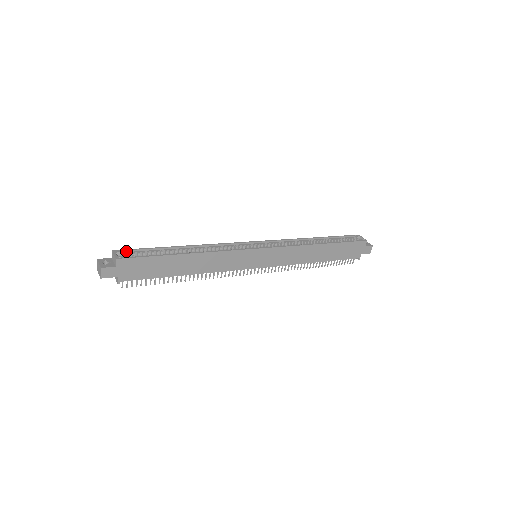
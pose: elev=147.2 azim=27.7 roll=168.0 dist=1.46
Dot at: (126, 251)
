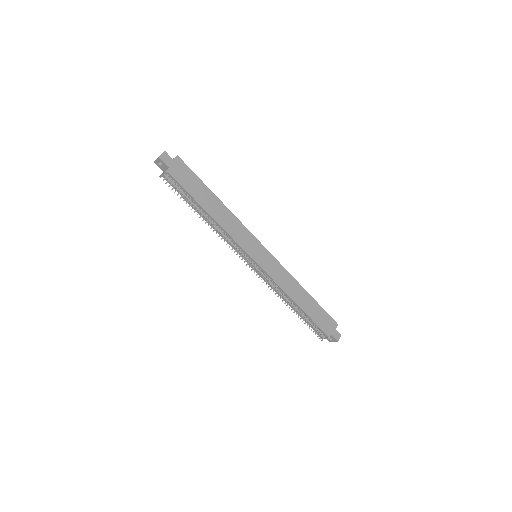
Dot at: occluded
